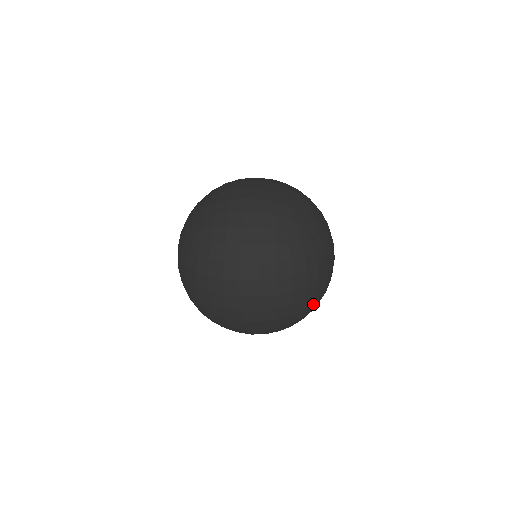
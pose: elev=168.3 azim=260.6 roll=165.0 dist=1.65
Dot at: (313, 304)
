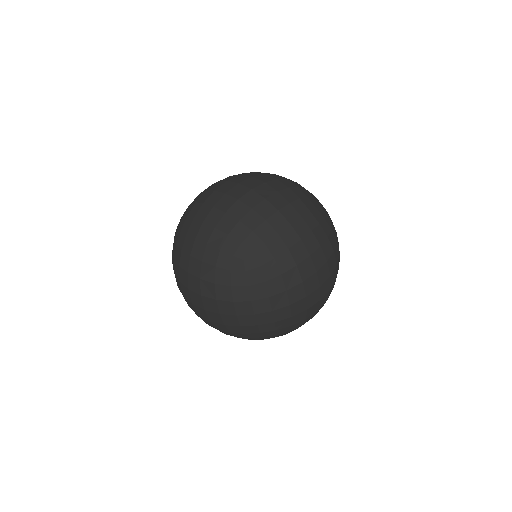
Dot at: (274, 330)
